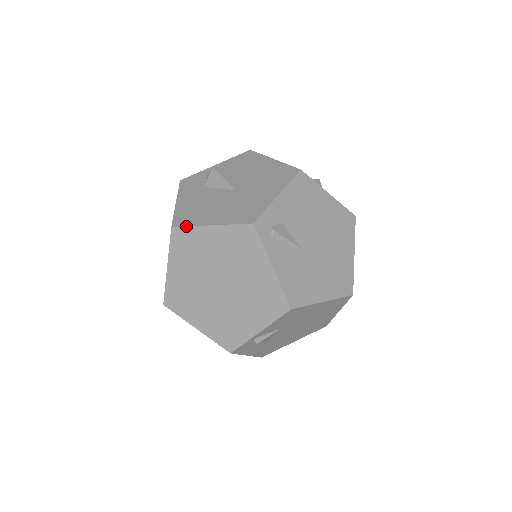
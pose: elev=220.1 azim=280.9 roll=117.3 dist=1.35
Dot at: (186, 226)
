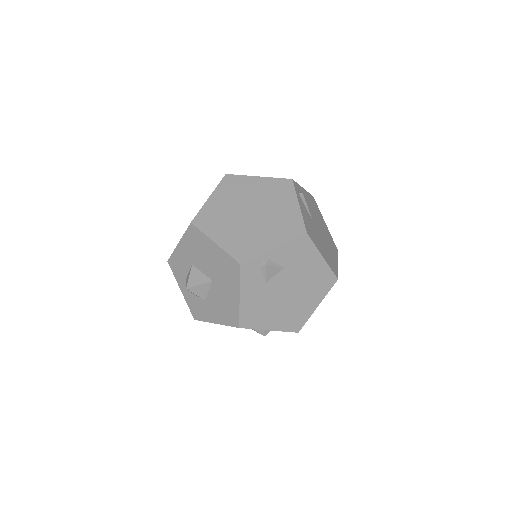
Dot at: (238, 175)
